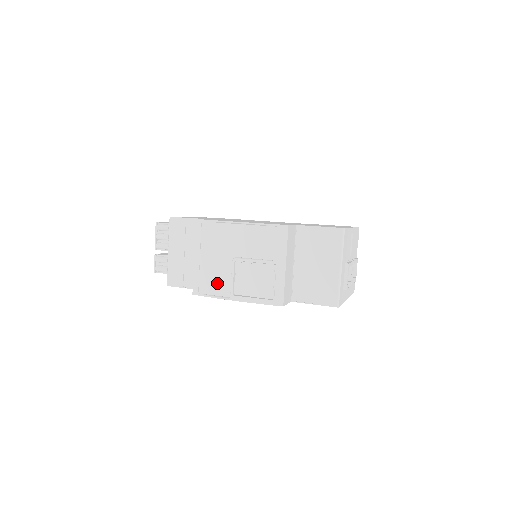
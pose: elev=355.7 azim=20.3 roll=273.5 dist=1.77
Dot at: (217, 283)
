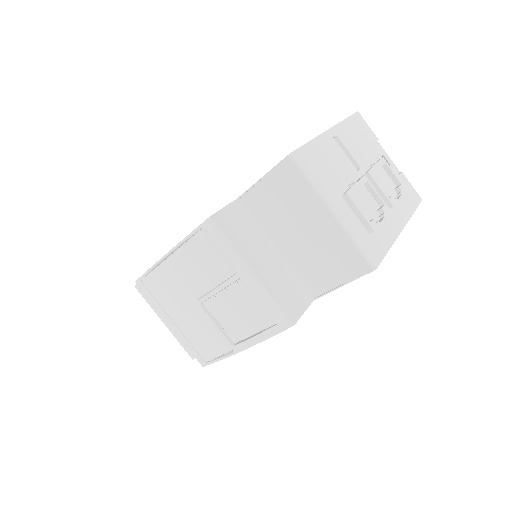
Dot at: (210, 340)
